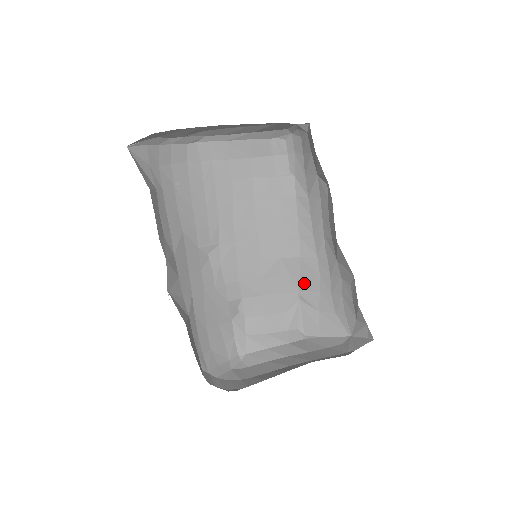
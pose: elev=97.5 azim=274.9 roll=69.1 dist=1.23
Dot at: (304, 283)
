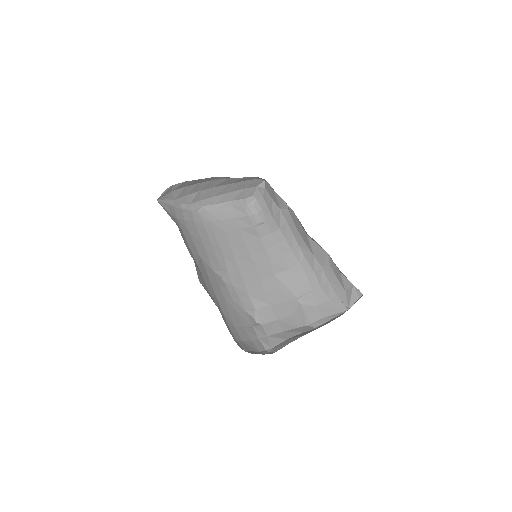
Dot at: (298, 289)
